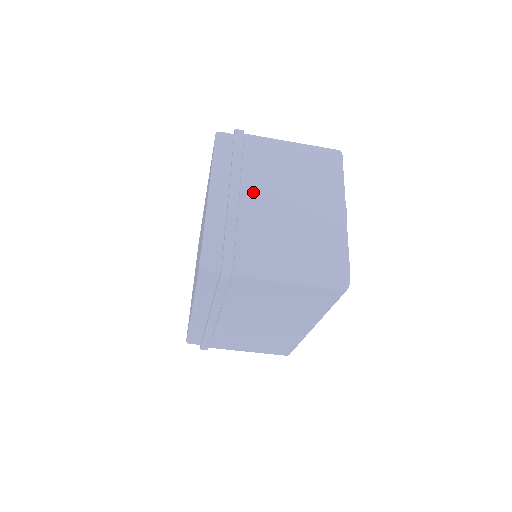
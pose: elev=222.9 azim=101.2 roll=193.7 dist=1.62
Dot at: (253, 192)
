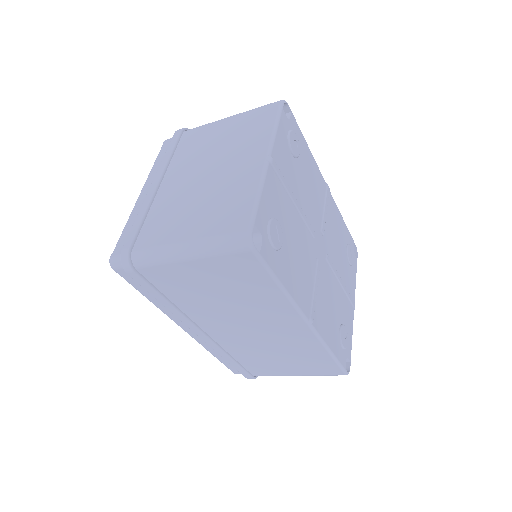
Dot at: (173, 179)
